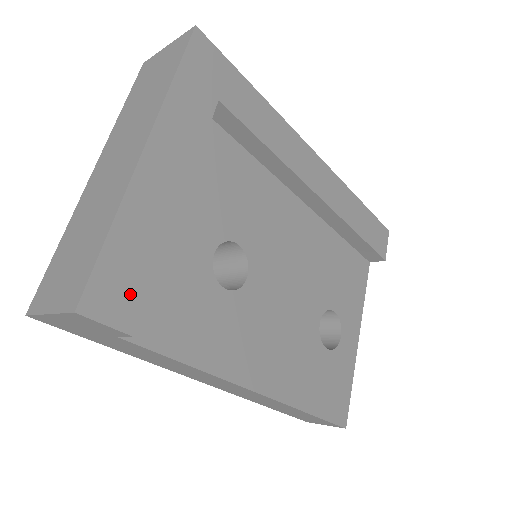
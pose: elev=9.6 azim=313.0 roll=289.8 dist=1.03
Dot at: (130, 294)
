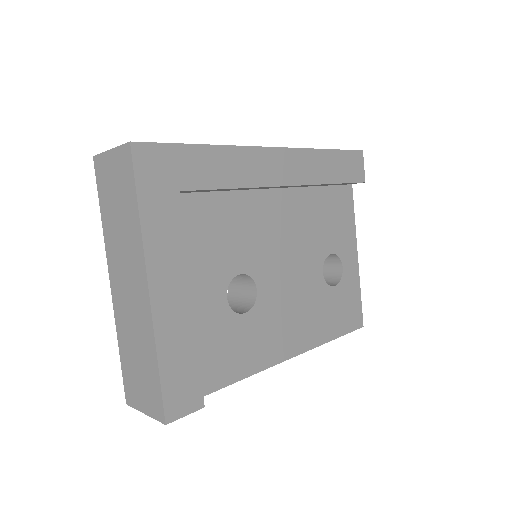
Dot at: (190, 387)
